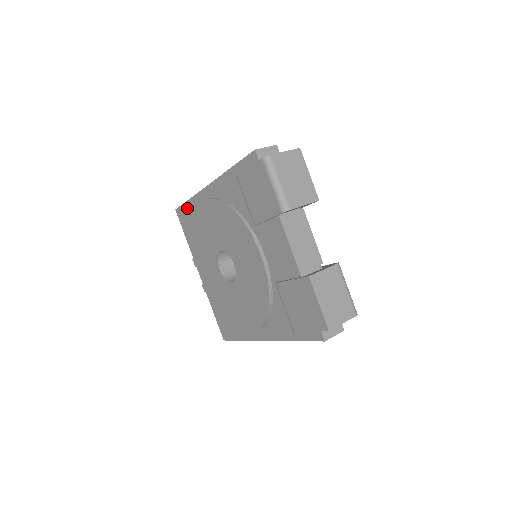
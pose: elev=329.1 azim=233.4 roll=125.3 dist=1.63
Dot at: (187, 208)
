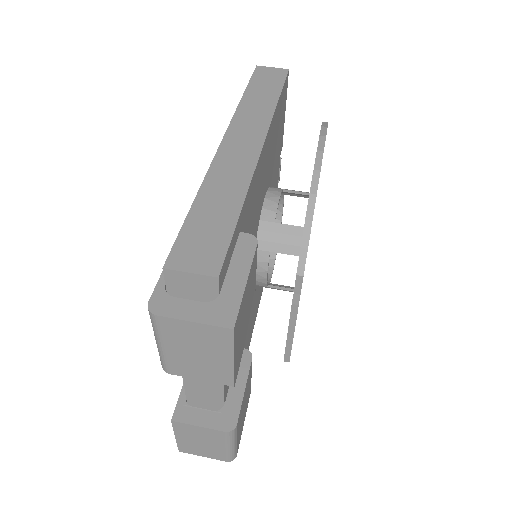
Dot at: occluded
